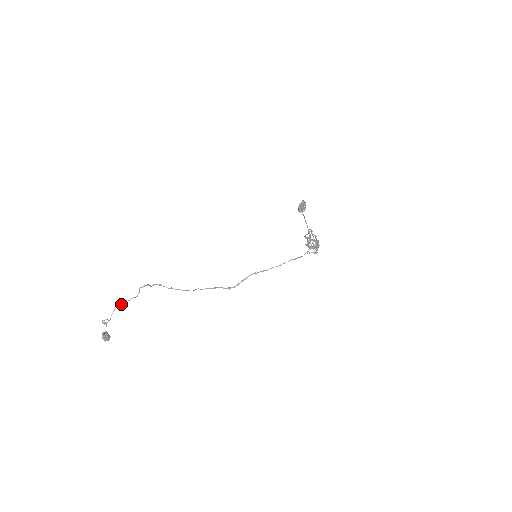
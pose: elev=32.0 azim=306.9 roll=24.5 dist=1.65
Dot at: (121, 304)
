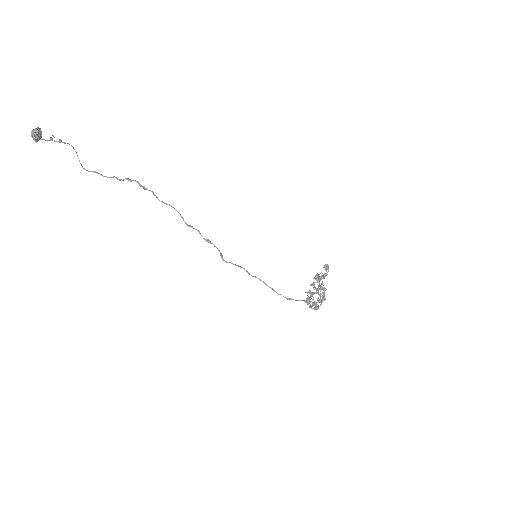
Dot at: occluded
